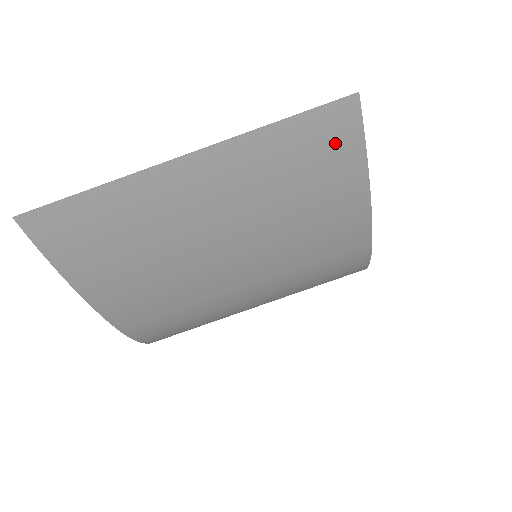
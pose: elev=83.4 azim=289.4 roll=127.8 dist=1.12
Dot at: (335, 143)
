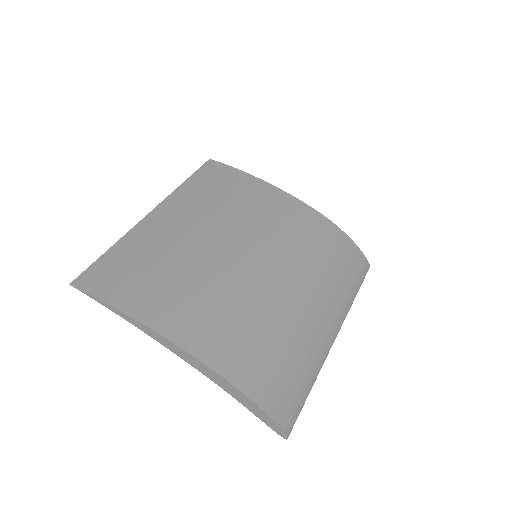
Dot at: (221, 174)
